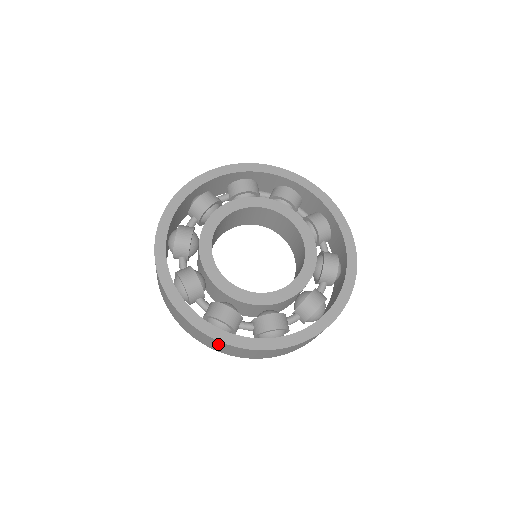
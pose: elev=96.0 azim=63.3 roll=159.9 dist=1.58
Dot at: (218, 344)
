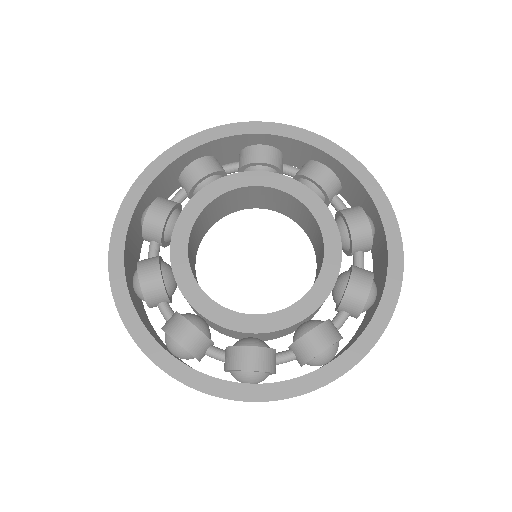
Dot at: occluded
